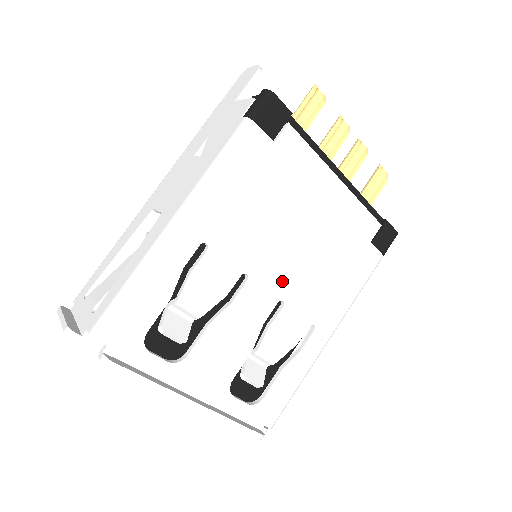
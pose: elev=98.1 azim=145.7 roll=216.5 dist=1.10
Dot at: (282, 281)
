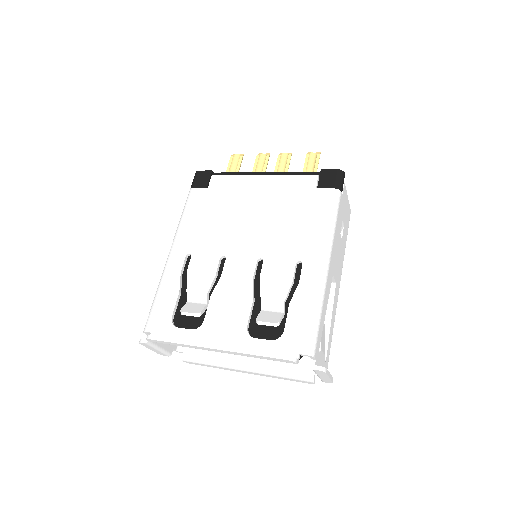
Dot at: (253, 247)
